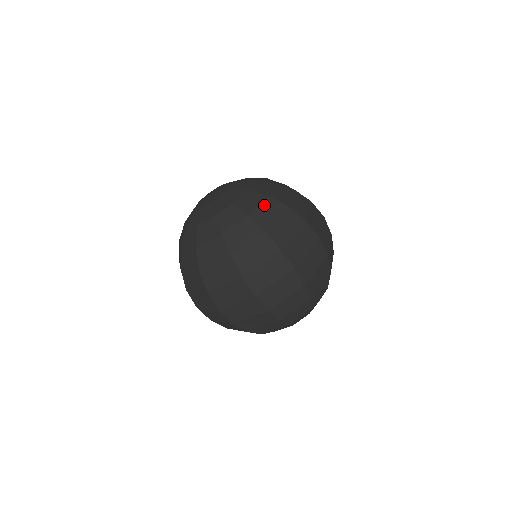
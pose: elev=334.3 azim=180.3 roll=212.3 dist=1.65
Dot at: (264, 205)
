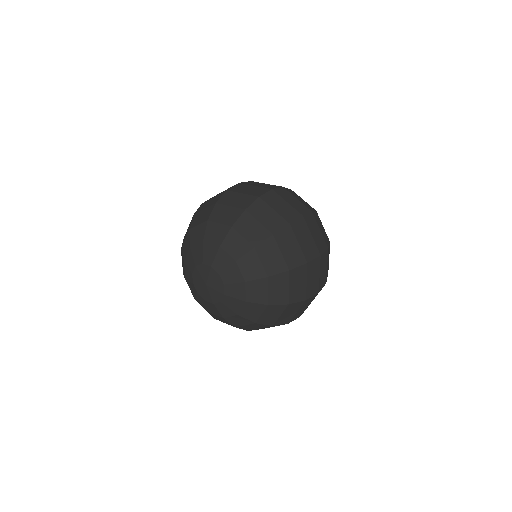
Dot at: (271, 287)
